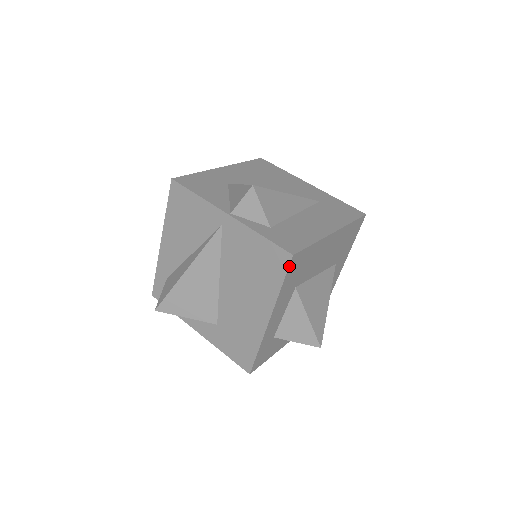
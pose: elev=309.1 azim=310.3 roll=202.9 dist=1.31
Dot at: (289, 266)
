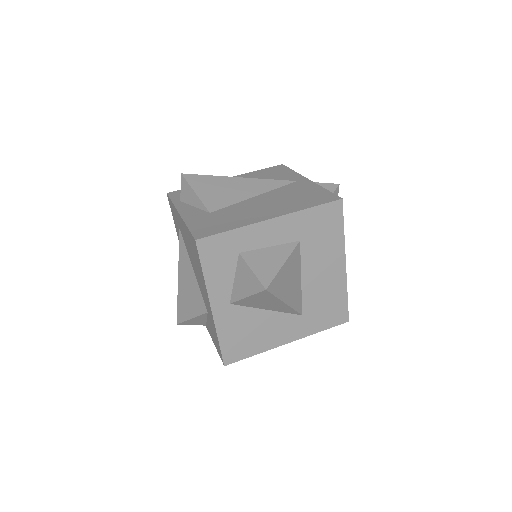
Dot at: (331, 202)
